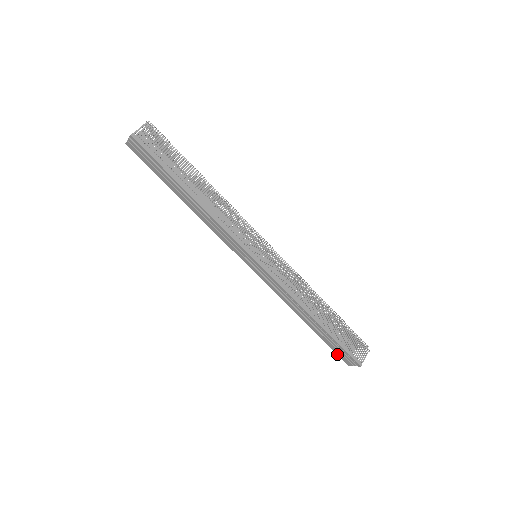
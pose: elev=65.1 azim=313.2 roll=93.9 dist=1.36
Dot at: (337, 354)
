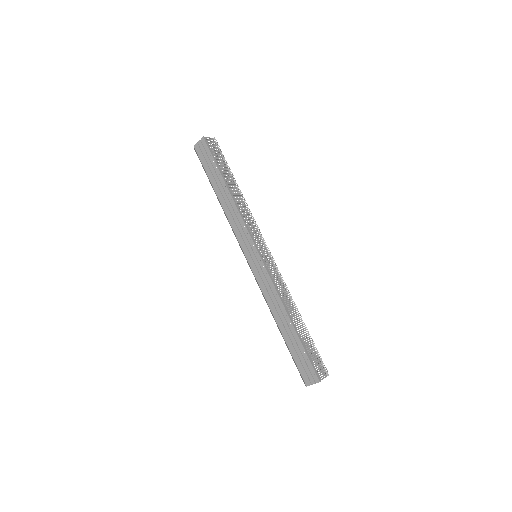
Dot at: (299, 370)
